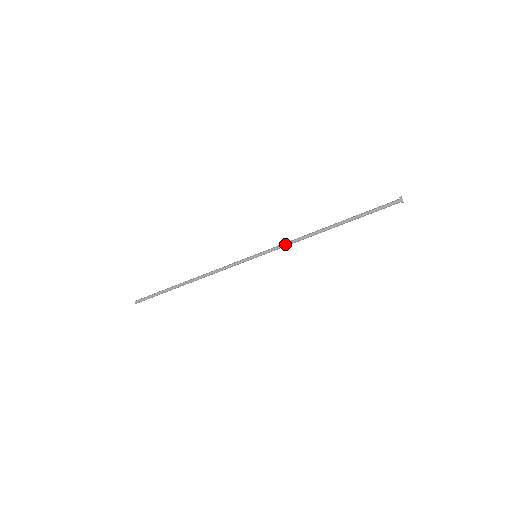
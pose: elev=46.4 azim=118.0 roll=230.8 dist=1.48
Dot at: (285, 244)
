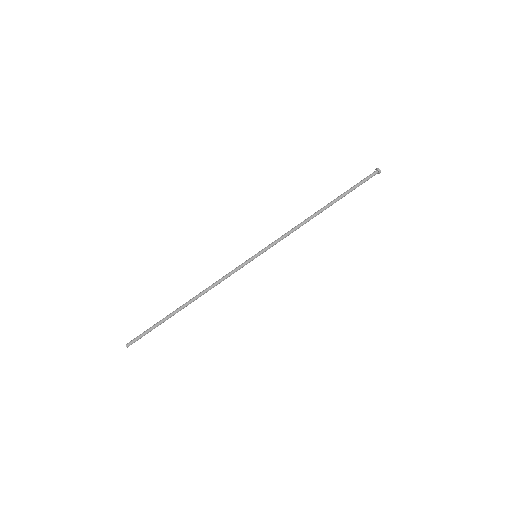
Dot at: (283, 236)
